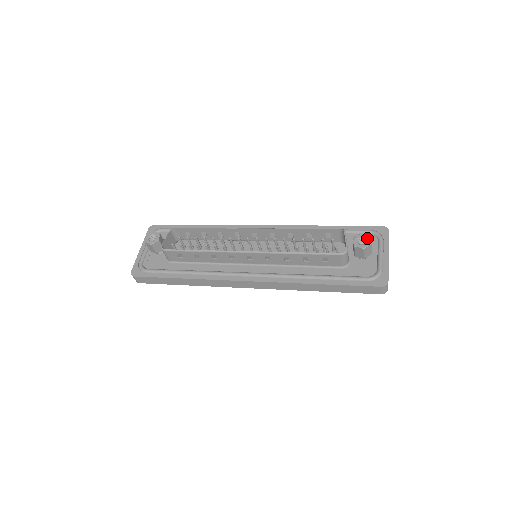
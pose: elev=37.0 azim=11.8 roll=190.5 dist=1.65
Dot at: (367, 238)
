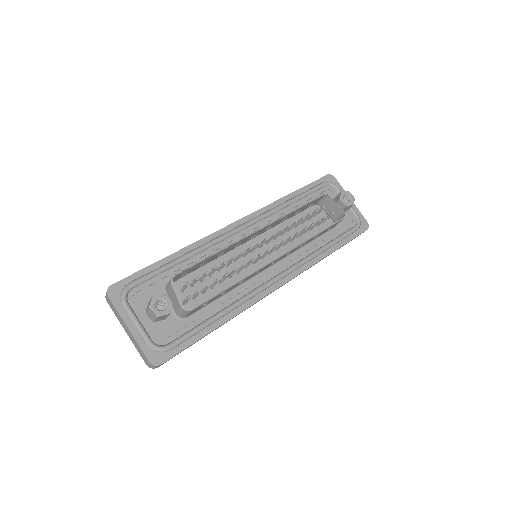
Dot at: (349, 194)
